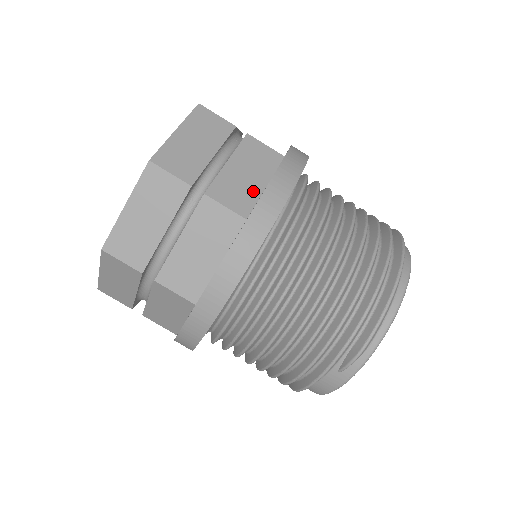
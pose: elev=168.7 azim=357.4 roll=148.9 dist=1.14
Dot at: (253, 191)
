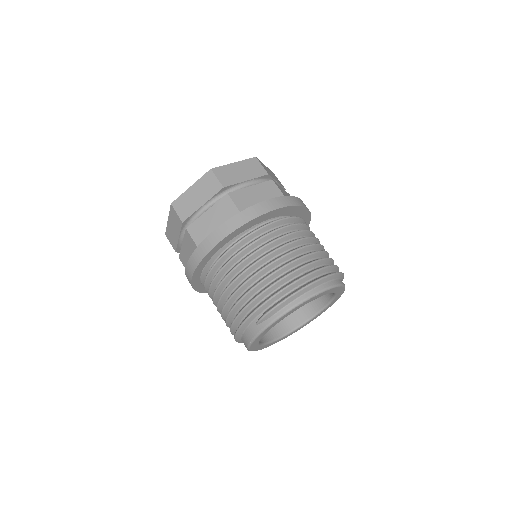
Dot at: occluded
